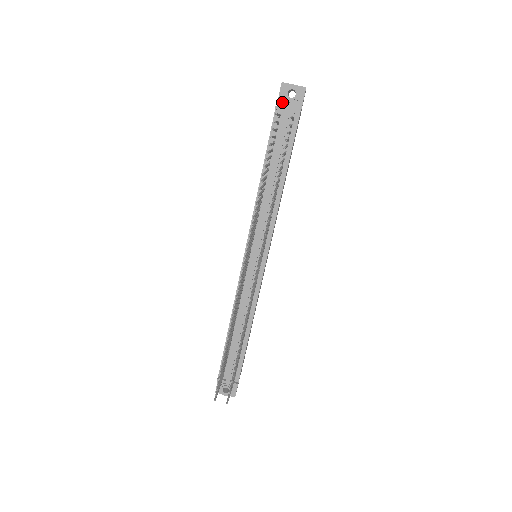
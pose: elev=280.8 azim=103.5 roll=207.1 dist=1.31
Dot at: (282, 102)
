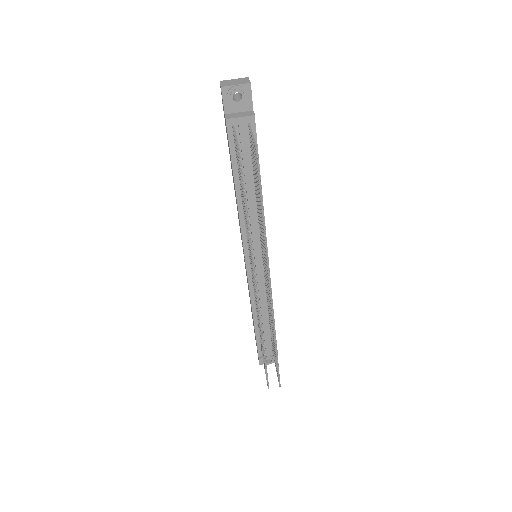
Dot at: (229, 108)
